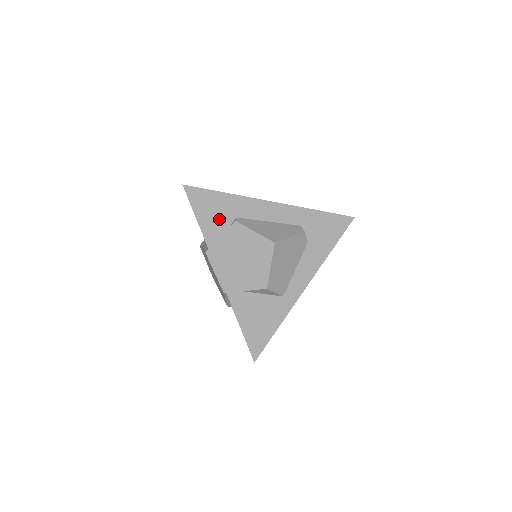
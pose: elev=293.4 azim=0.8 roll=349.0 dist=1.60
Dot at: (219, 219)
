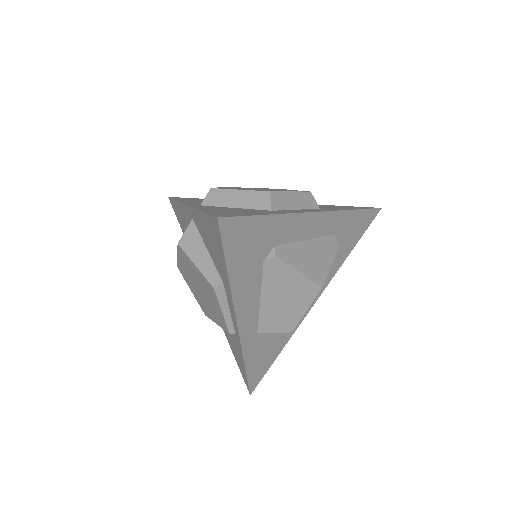
Dot at: (254, 255)
